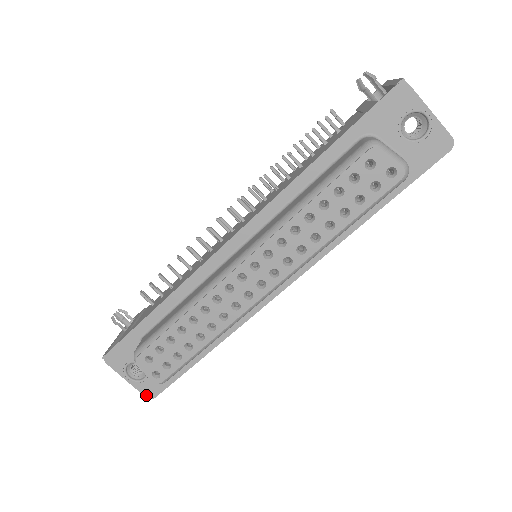
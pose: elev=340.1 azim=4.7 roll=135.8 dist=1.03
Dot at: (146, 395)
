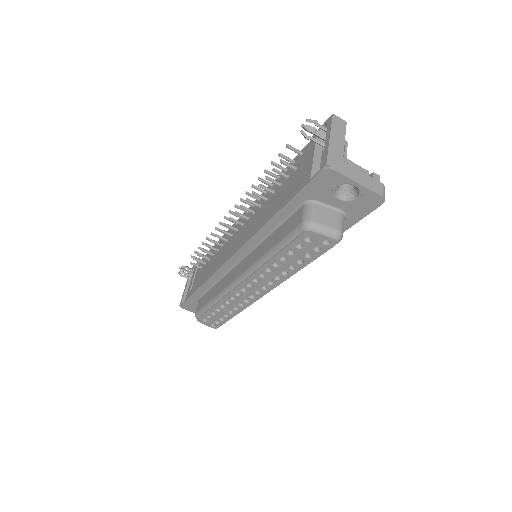
Dot at: occluded
